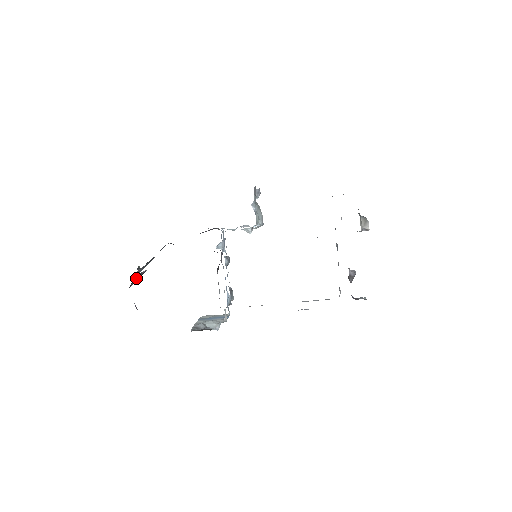
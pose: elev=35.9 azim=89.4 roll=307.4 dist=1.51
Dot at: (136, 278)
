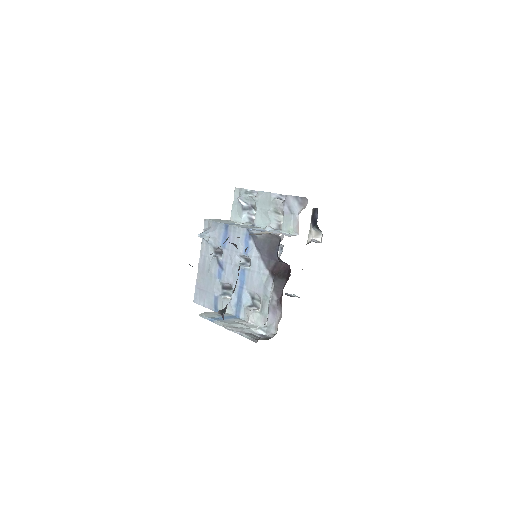
Dot at: occluded
